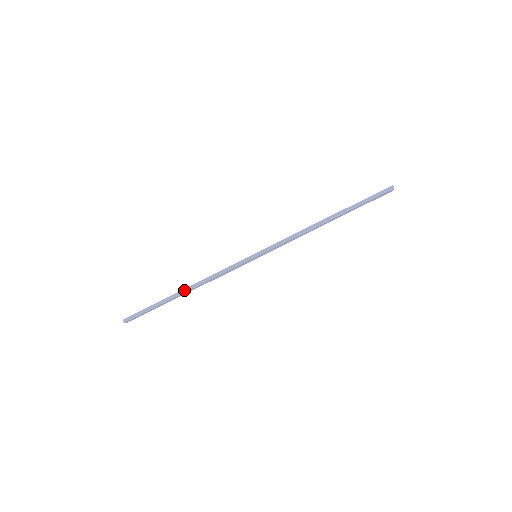
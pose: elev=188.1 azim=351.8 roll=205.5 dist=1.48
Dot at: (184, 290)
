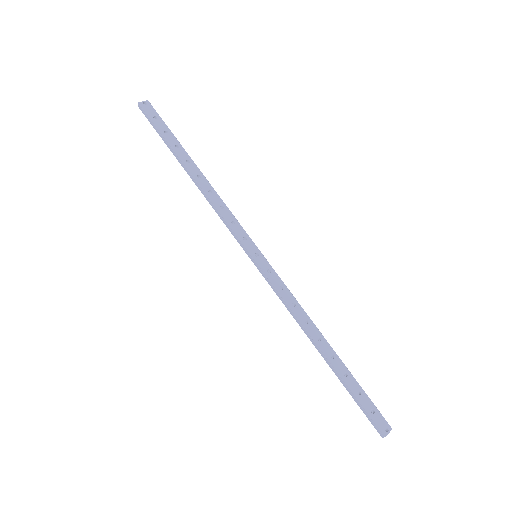
Dot at: (189, 173)
